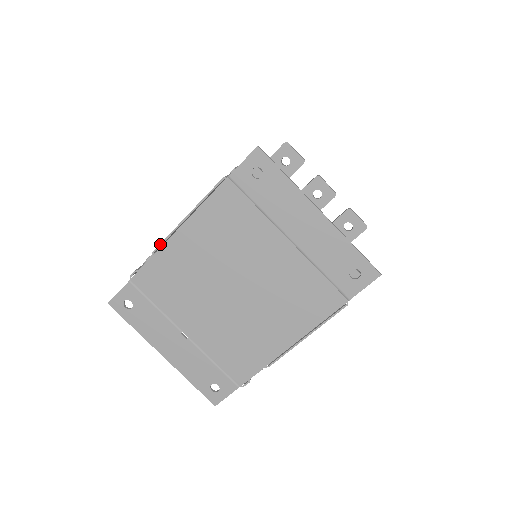
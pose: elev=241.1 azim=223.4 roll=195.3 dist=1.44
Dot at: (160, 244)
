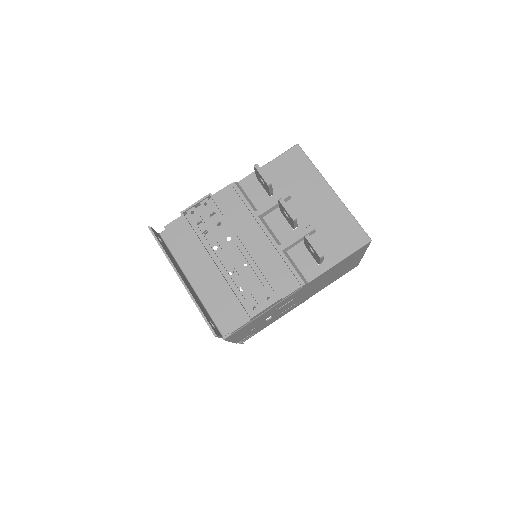
Dot at: occluded
